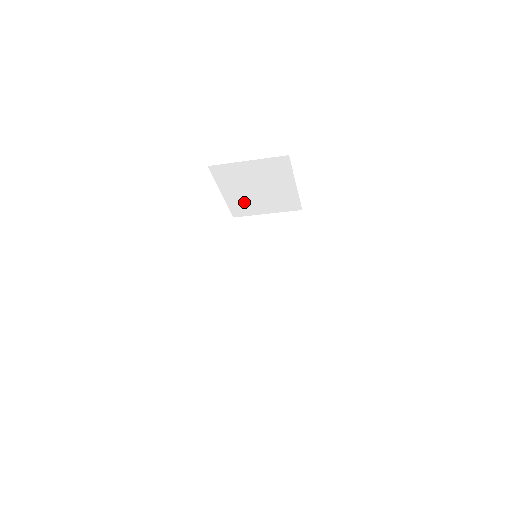
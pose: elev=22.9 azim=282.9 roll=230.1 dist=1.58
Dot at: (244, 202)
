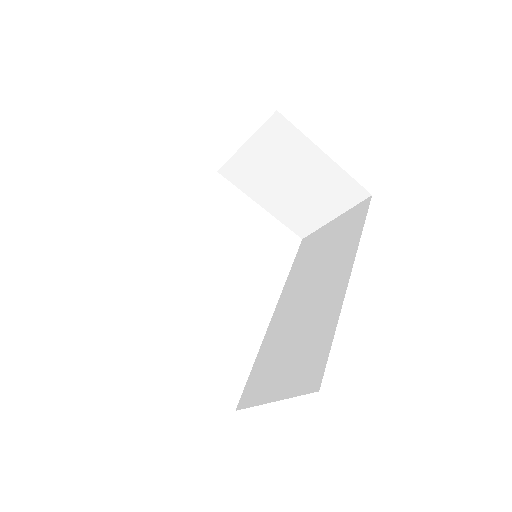
Dot at: (293, 210)
